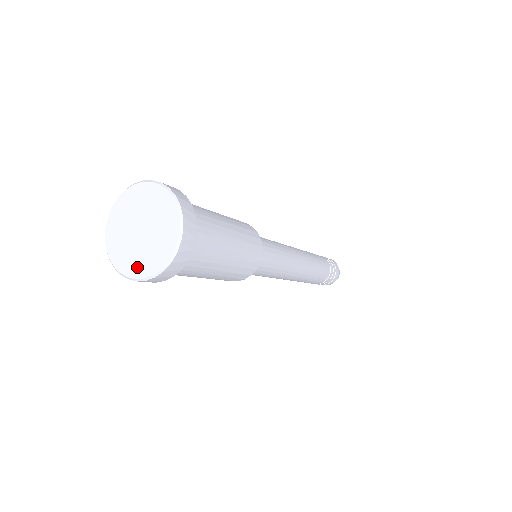
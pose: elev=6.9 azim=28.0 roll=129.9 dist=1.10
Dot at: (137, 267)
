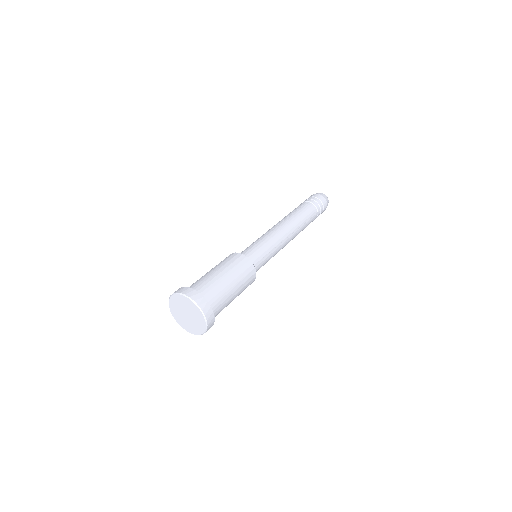
Dot at: (181, 323)
